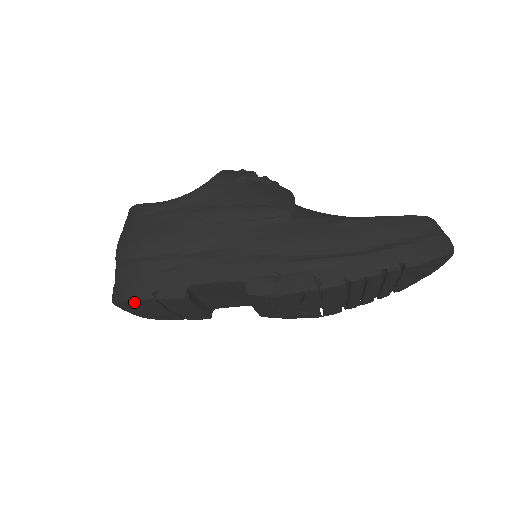
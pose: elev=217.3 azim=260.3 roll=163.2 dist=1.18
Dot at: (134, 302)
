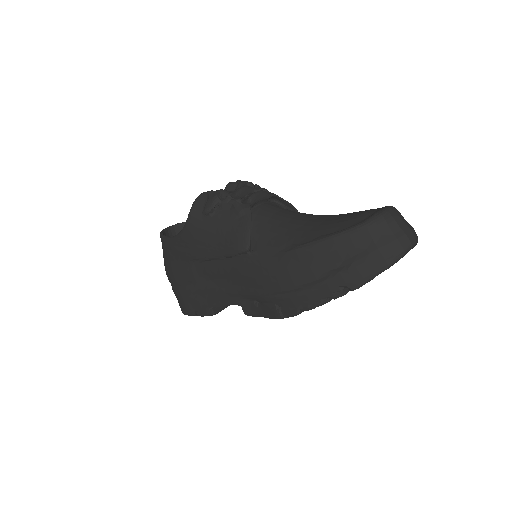
Dot at: occluded
